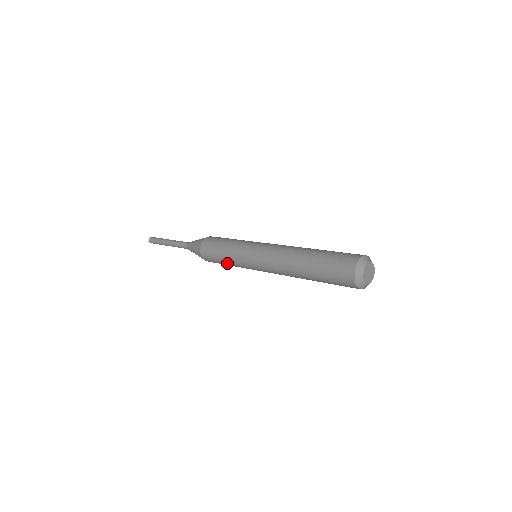
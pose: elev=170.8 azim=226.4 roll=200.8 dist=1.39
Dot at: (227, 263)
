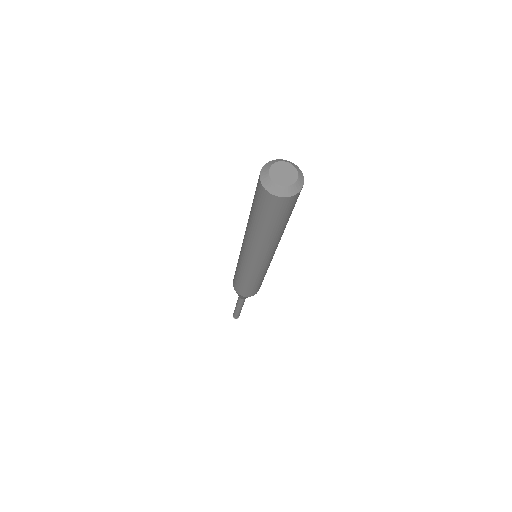
Dot at: occluded
